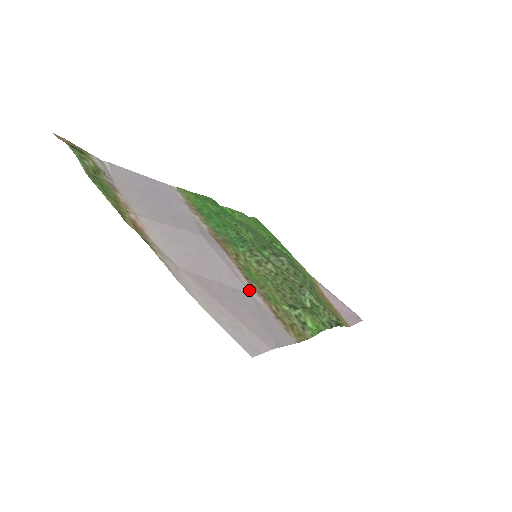
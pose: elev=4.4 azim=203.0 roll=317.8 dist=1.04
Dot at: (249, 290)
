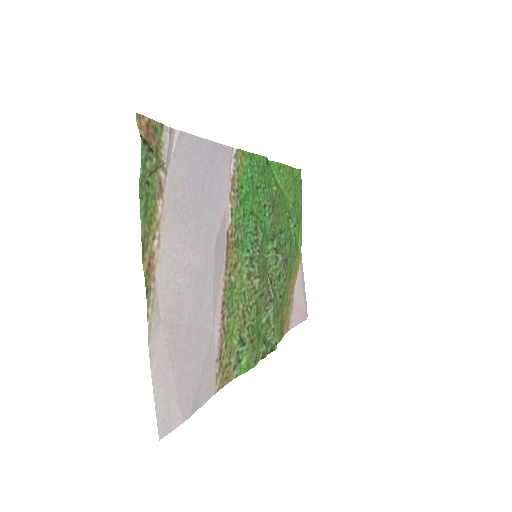
Dot at: (215, 324)
